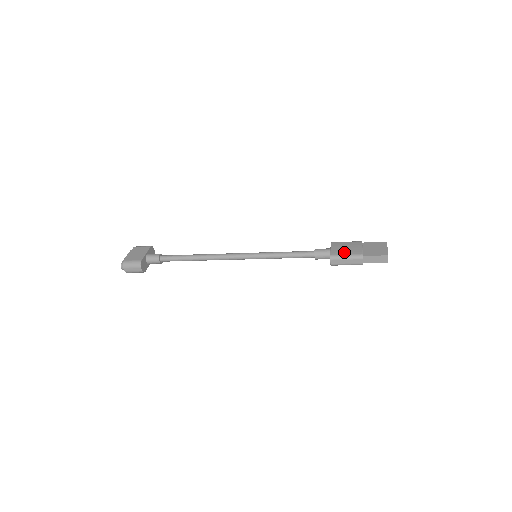
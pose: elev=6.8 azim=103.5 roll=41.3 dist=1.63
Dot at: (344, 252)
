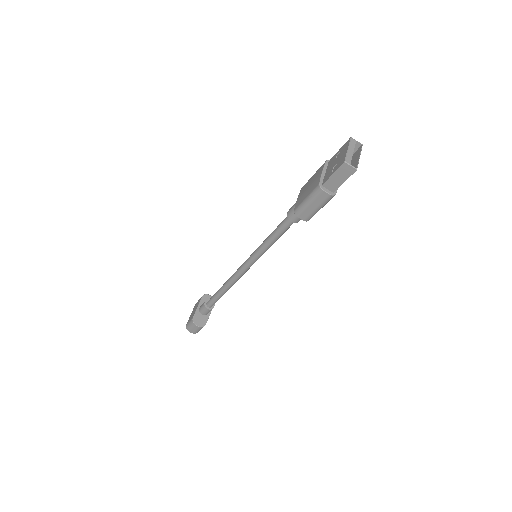
Dot at: (304, 196)
